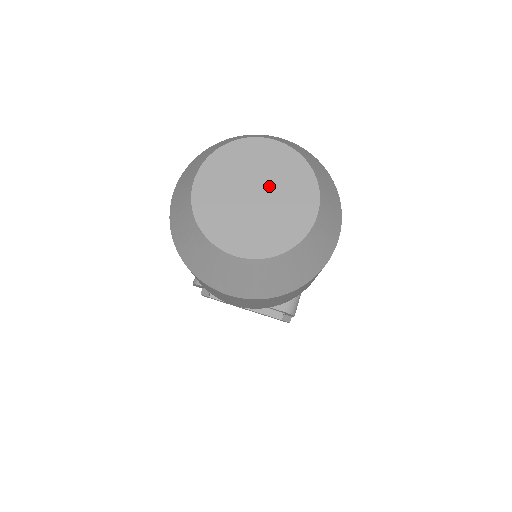
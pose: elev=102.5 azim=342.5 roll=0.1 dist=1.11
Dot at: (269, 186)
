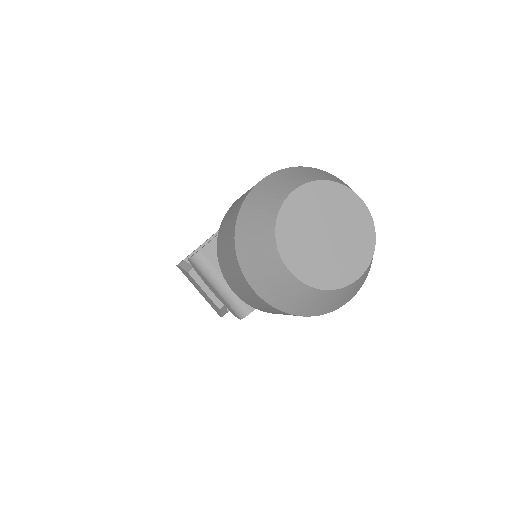
Dot at: (325, 220)
